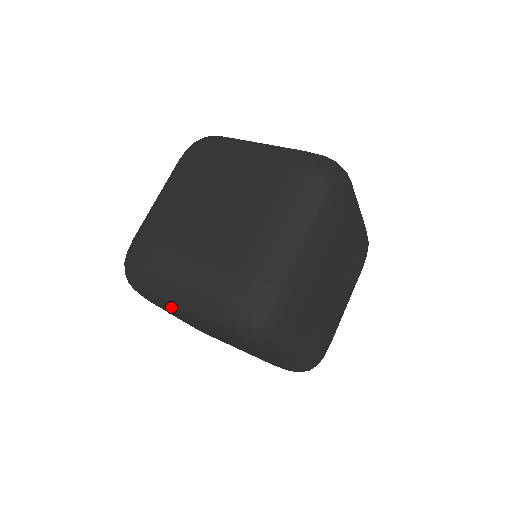
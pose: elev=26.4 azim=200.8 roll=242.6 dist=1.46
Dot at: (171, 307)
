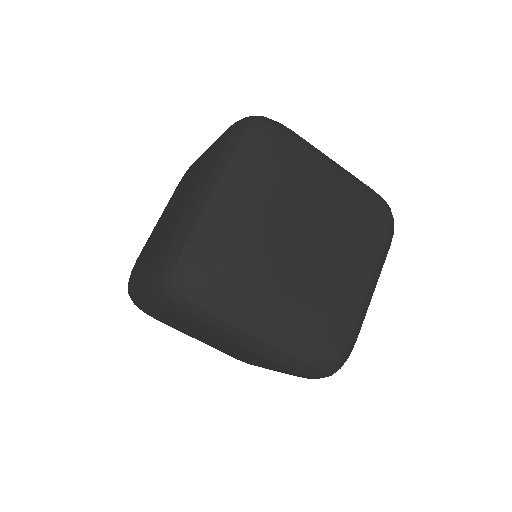
Dot at: (148, 309)
